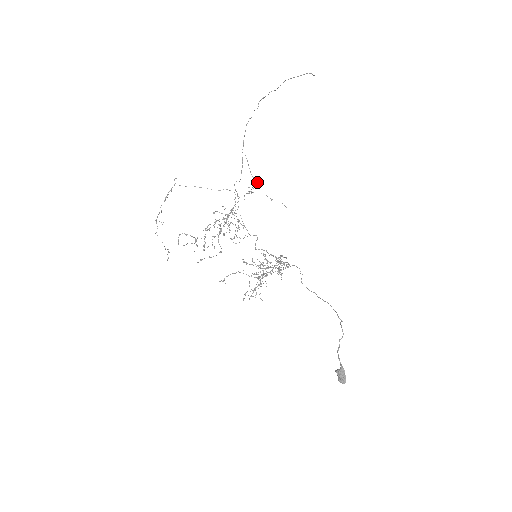
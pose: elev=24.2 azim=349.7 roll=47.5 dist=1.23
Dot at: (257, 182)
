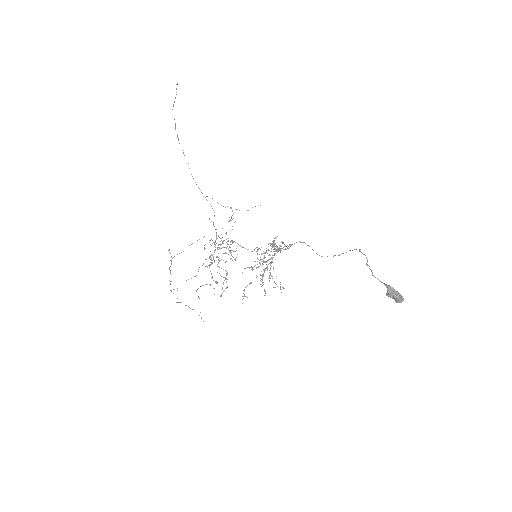
Dot at: occluded
